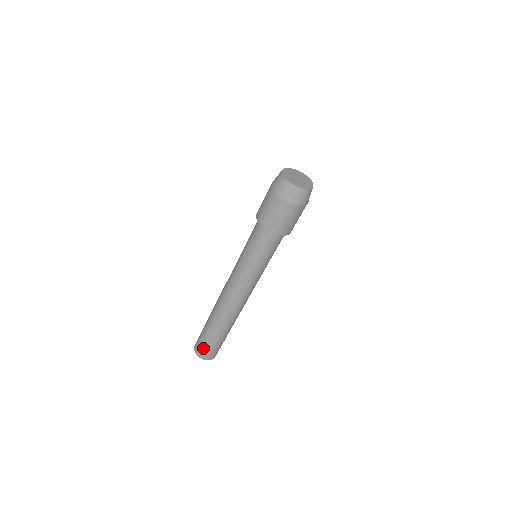
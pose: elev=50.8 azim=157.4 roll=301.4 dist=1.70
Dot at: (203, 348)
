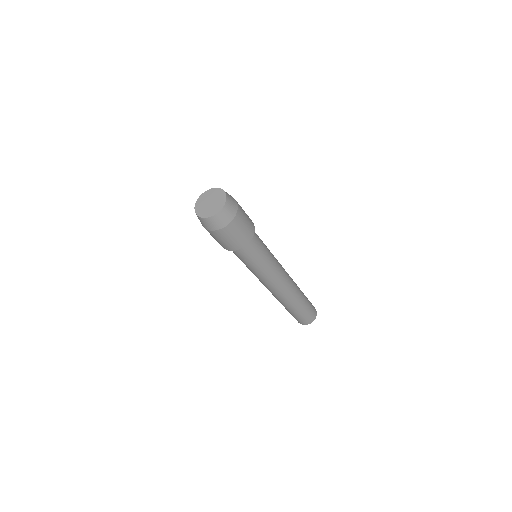
Dot at: (304, 320)
